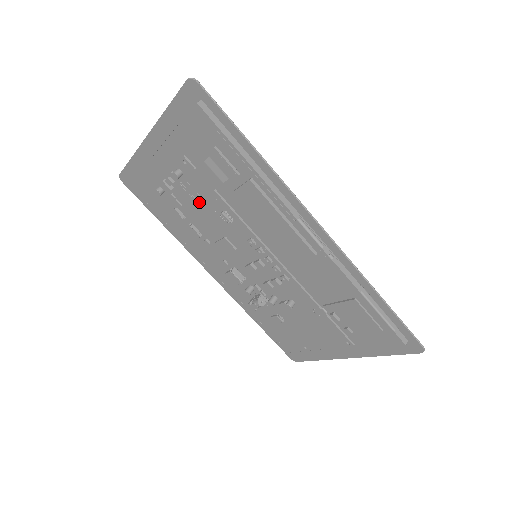
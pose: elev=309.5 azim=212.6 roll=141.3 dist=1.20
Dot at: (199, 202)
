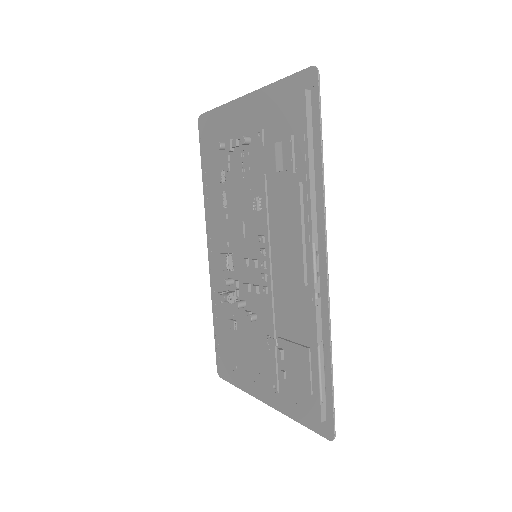
Dot at: (245, 176)
